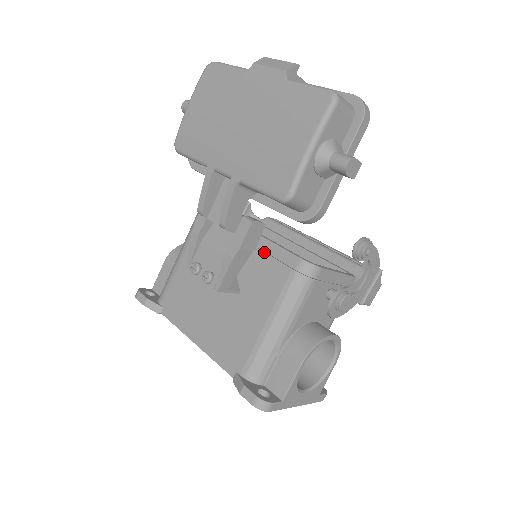
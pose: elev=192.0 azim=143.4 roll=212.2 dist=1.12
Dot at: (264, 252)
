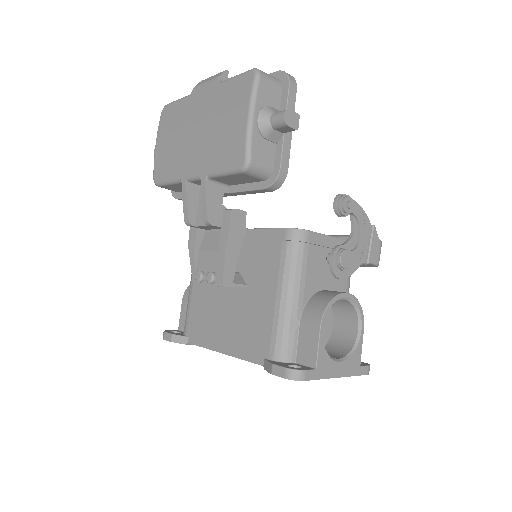
Dot at: (256, 240)
